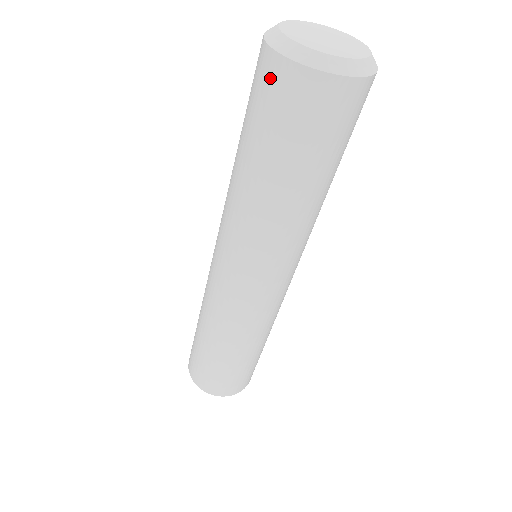
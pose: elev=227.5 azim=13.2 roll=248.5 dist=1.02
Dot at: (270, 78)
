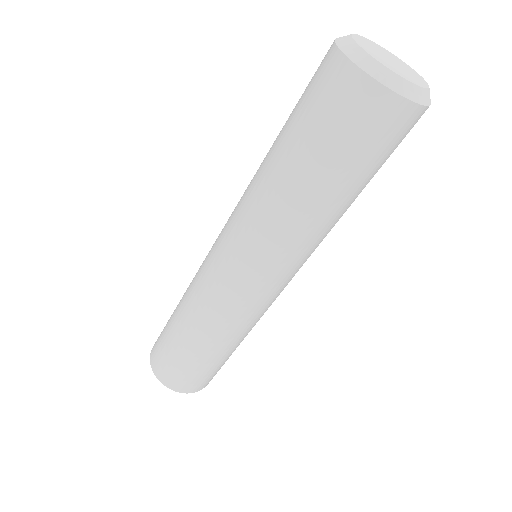
Dot at: (322, 67)
